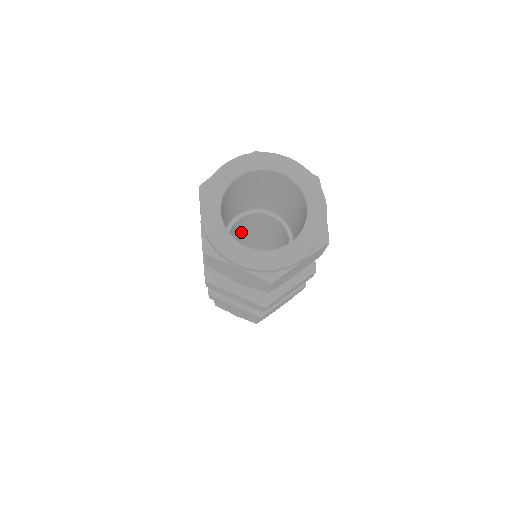
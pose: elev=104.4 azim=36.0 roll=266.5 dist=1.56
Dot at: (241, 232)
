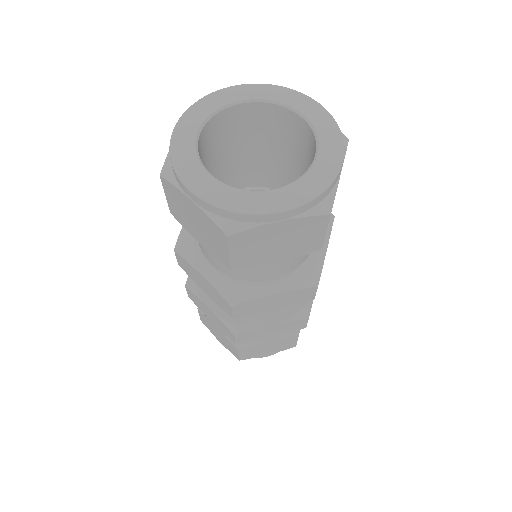
Dot at: occluded
